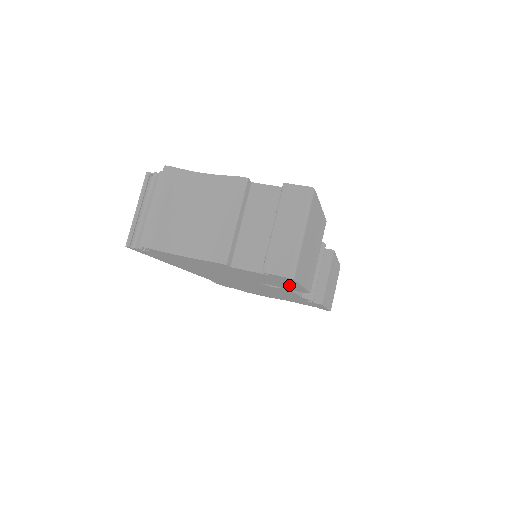
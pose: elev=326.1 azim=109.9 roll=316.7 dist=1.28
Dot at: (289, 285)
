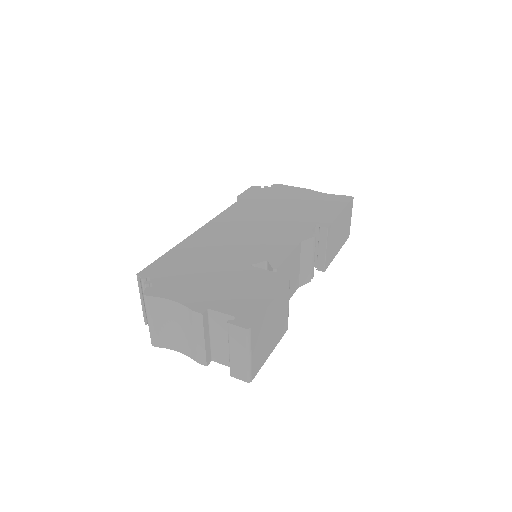
Dot at: occluded
